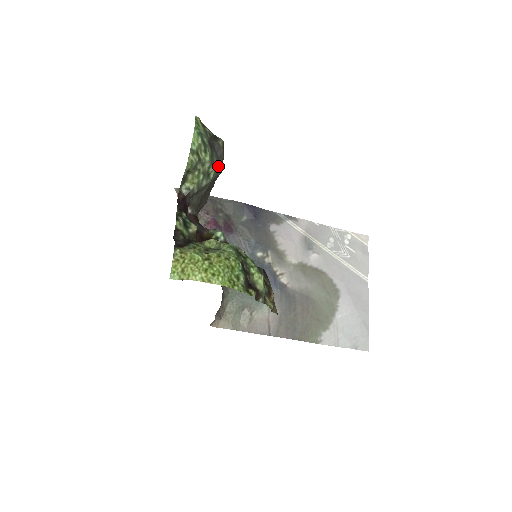
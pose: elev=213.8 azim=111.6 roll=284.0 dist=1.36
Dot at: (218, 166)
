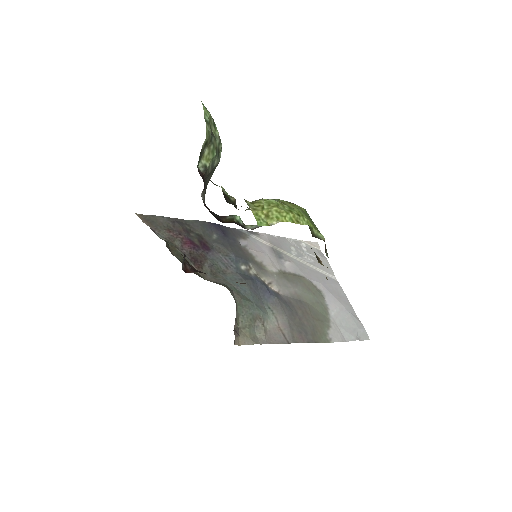
Dot at: occluded
